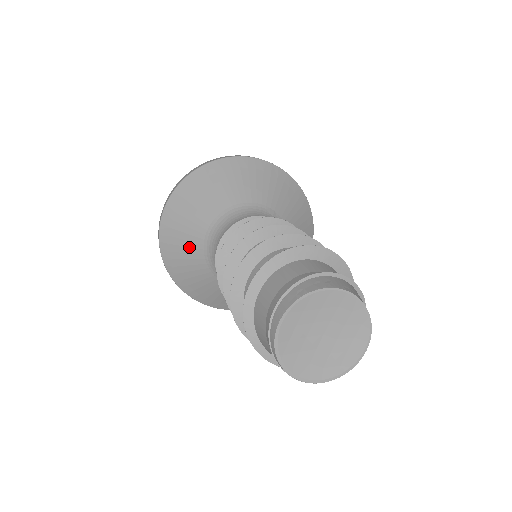
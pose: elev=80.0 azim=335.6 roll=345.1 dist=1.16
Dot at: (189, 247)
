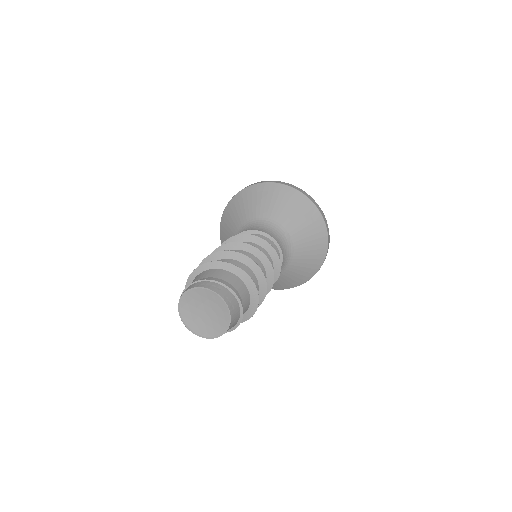
Dot at: (232, 226)
